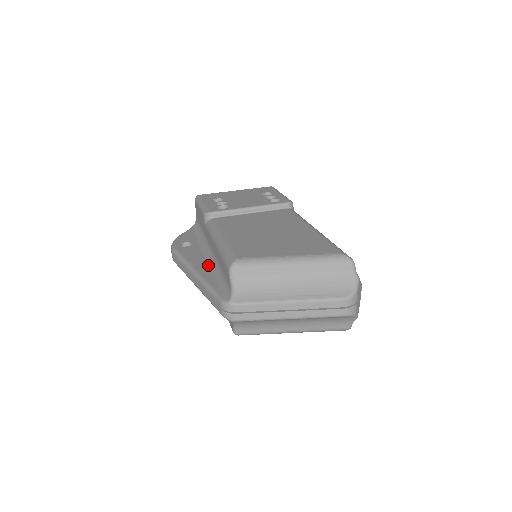
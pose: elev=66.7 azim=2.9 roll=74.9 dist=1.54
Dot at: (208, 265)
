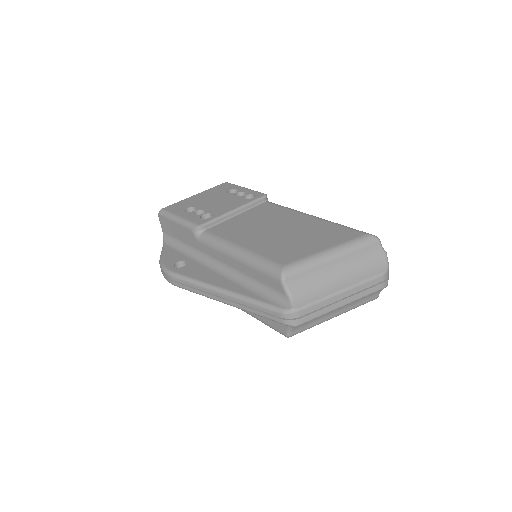
Dot at: (229, 279)
